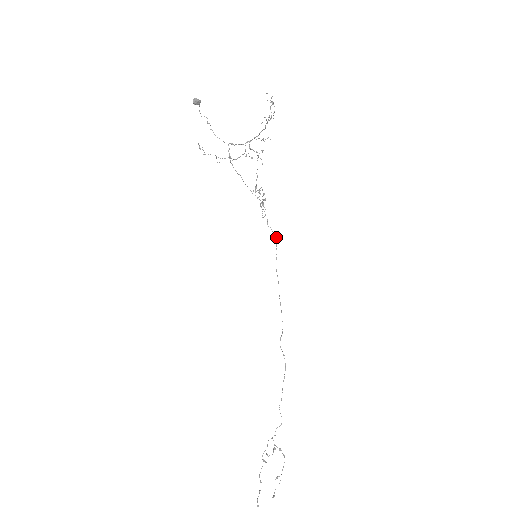
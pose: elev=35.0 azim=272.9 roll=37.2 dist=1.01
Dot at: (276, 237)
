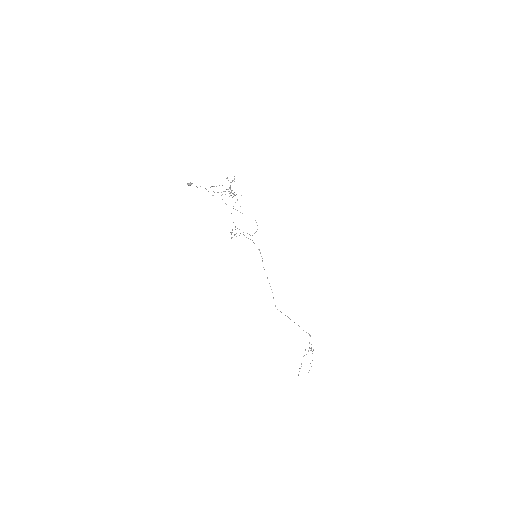
Dot at: (259, 249)
